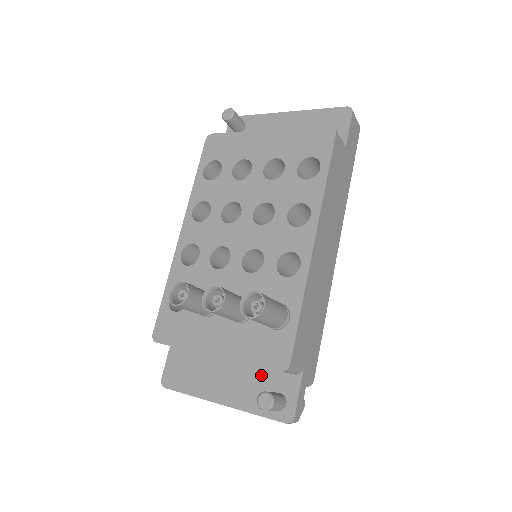
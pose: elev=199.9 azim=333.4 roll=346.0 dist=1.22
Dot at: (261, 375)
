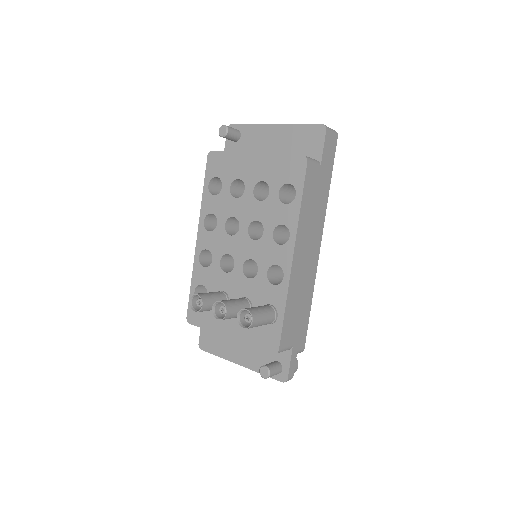
Dot at: occluded
